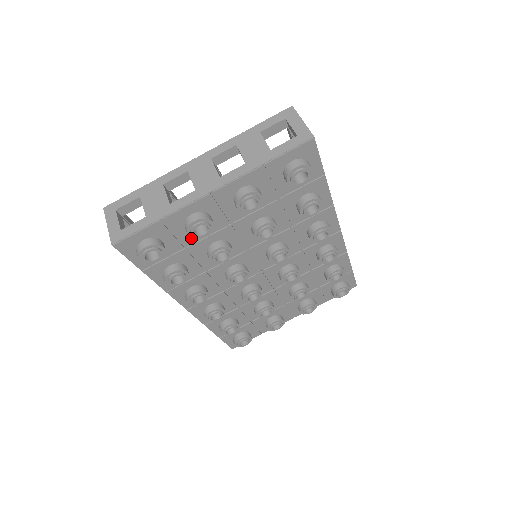
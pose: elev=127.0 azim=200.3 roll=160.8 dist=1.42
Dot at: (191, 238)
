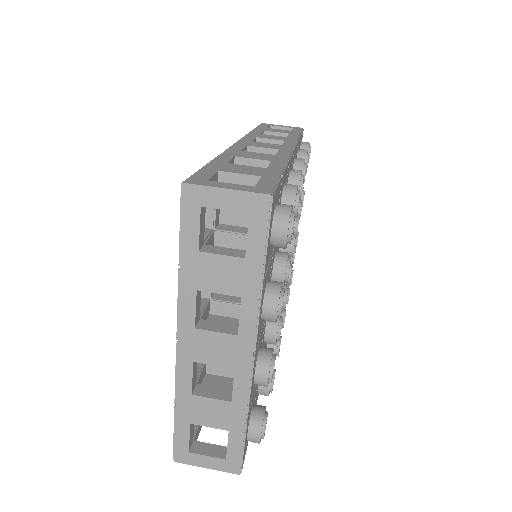
Dot at: occluded
